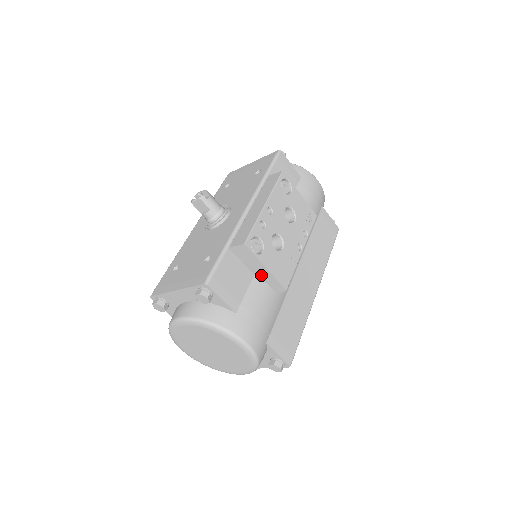
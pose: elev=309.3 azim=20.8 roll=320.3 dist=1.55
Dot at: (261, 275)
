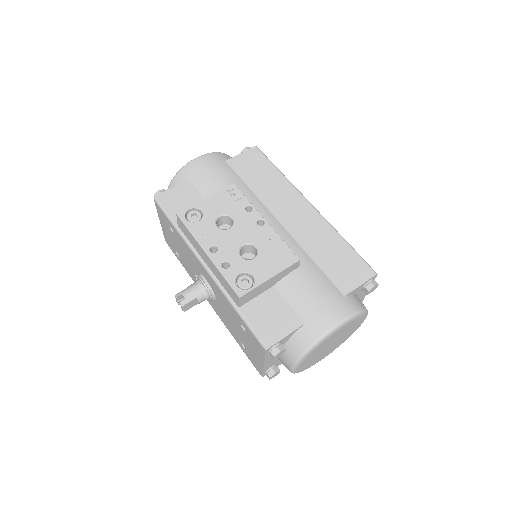
Dot at: (276, 281)
